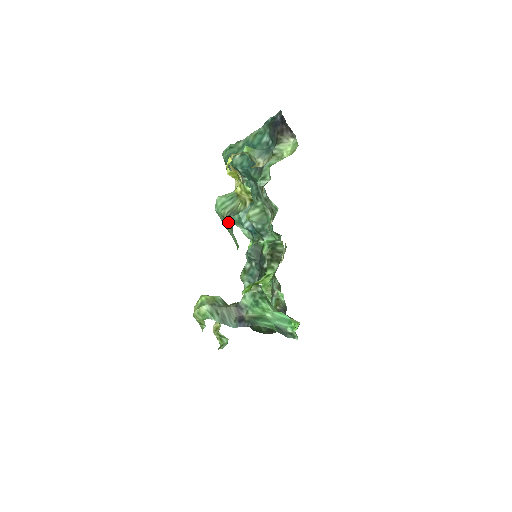
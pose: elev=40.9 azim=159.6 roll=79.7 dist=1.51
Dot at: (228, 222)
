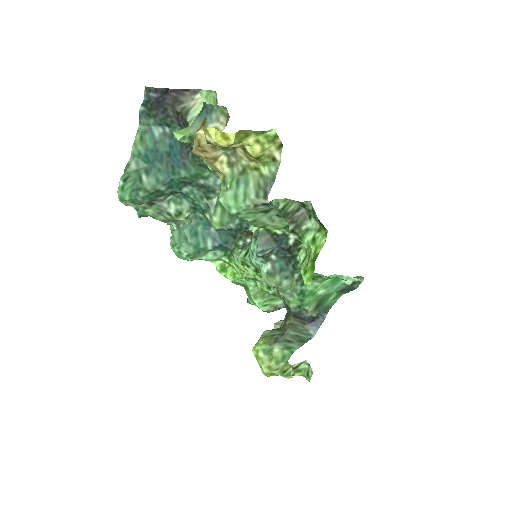
Dot at: (266, 205)
